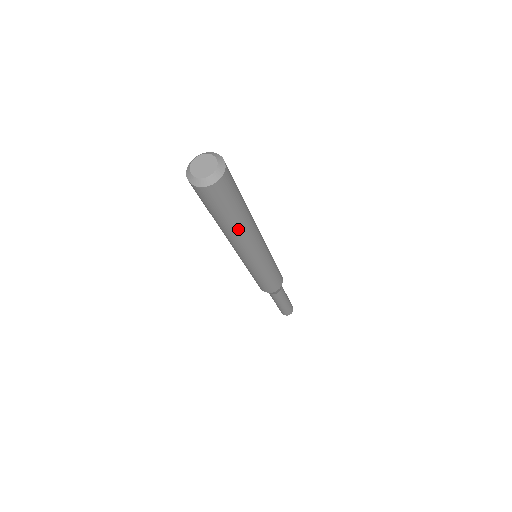
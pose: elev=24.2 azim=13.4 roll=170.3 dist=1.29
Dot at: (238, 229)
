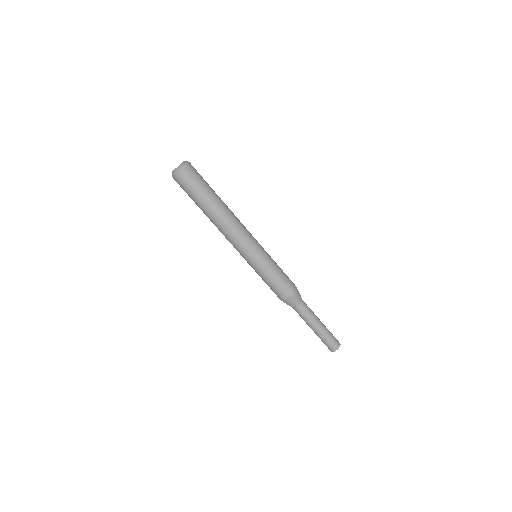
Dot at: (222, 204)
